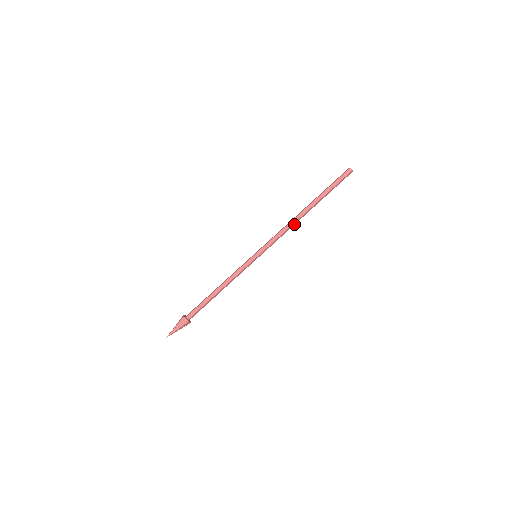
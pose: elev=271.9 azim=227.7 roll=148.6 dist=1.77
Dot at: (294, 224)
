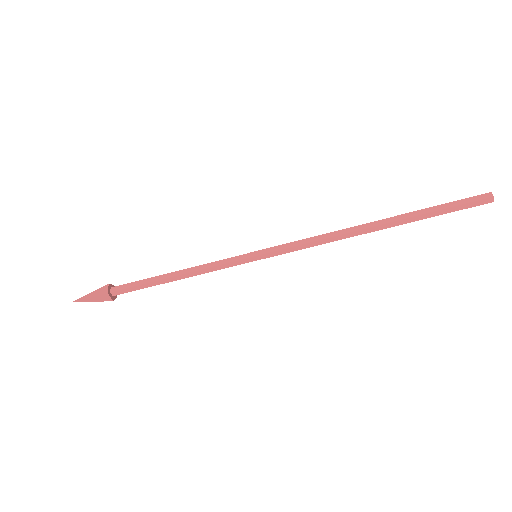
Dot at: (342, 237)
